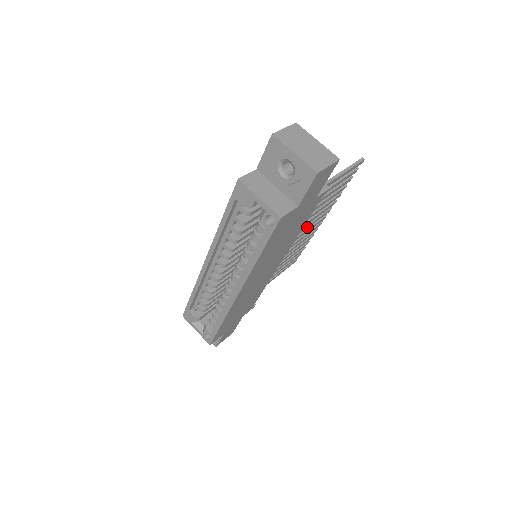
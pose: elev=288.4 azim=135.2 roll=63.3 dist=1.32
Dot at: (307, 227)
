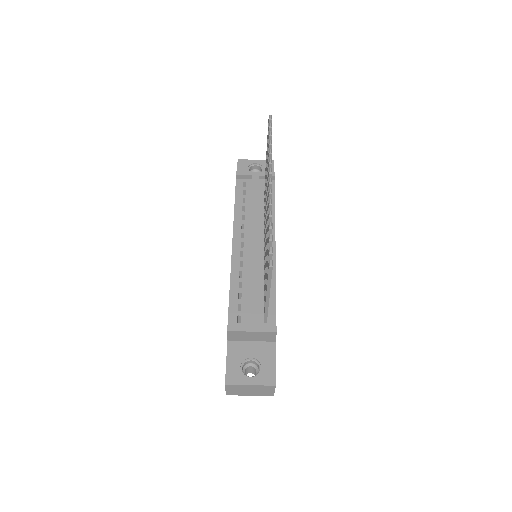
Dot at: occluded
